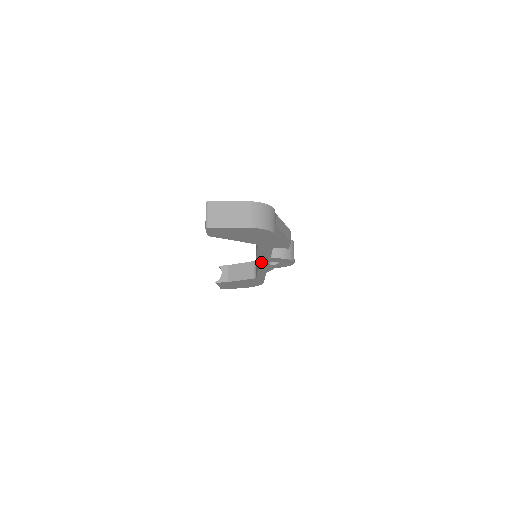
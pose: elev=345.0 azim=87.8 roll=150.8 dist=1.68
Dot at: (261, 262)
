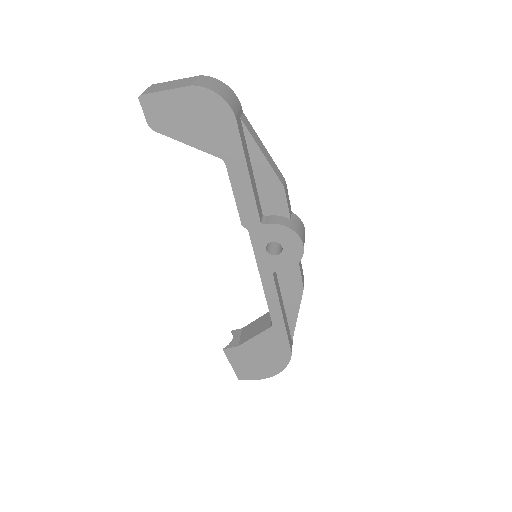
Dot at: (255, 245)
